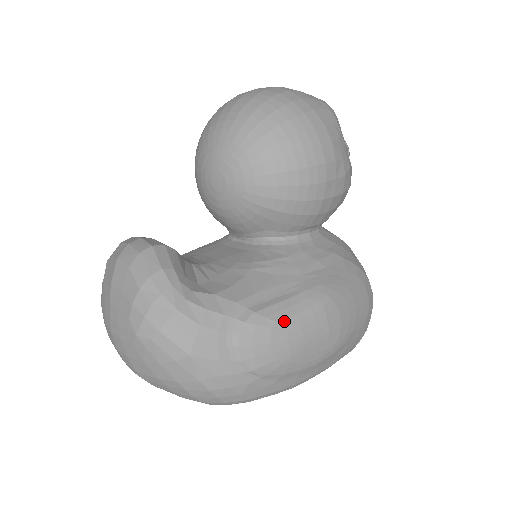
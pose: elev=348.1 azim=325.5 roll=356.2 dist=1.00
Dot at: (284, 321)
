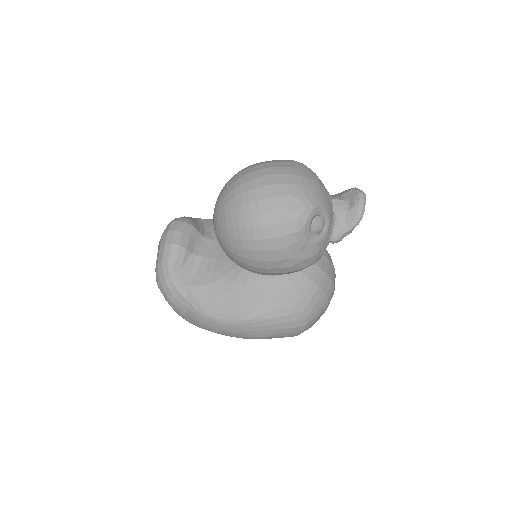
Dot at: (215, 319)
